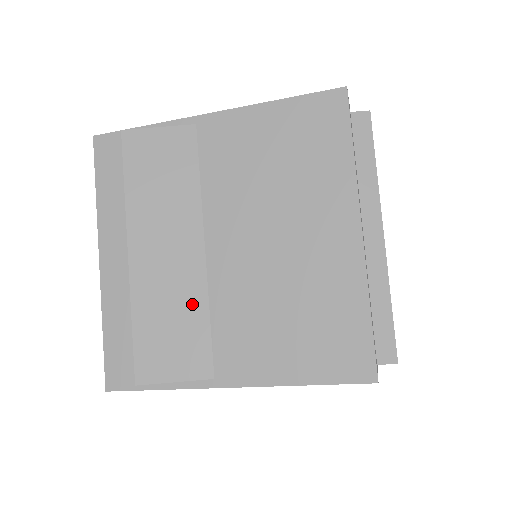
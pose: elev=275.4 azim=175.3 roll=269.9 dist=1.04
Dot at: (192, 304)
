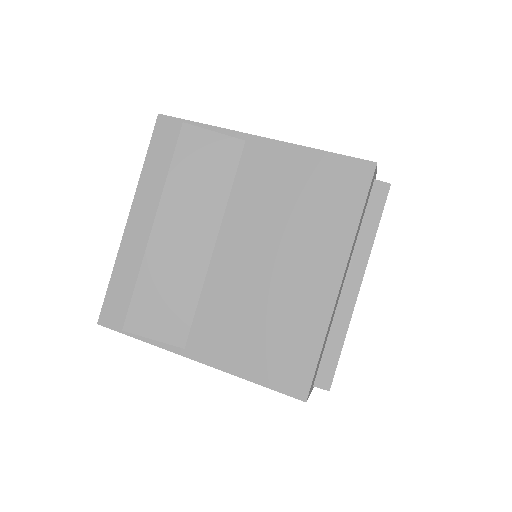
Dot at: (188, 285)
